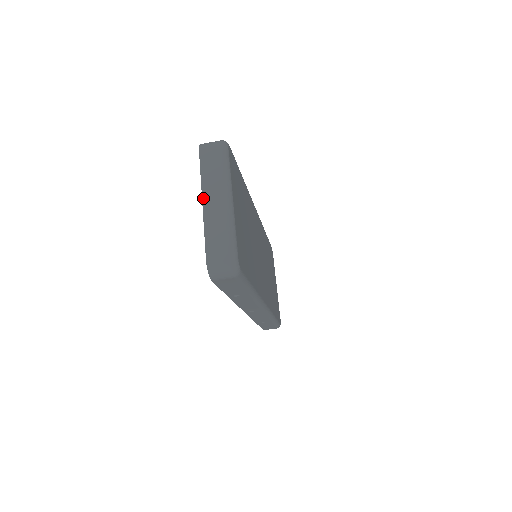
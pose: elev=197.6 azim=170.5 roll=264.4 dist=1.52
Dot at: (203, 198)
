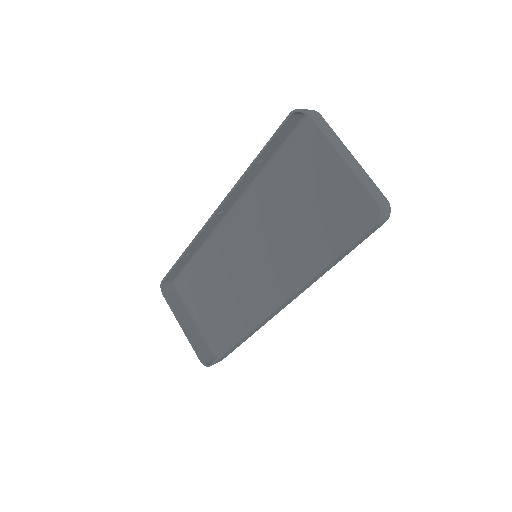
Dot at: (338, 151)
